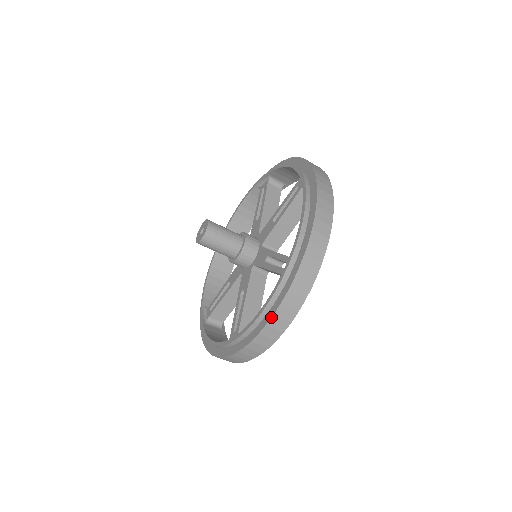
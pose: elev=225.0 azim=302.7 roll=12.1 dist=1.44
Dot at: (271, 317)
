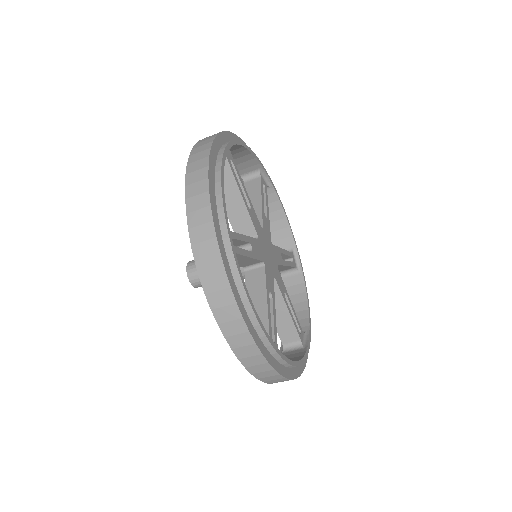
Dot at: occluded
